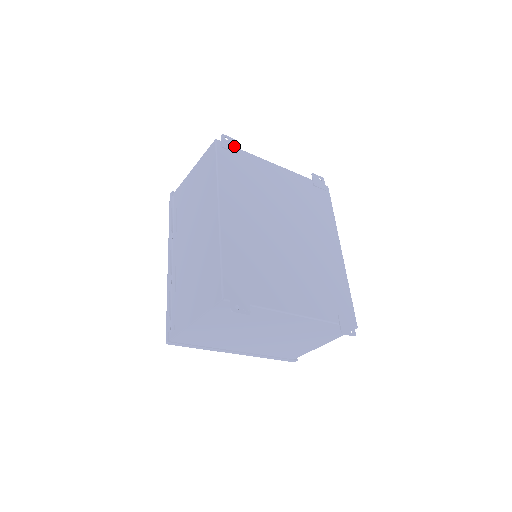
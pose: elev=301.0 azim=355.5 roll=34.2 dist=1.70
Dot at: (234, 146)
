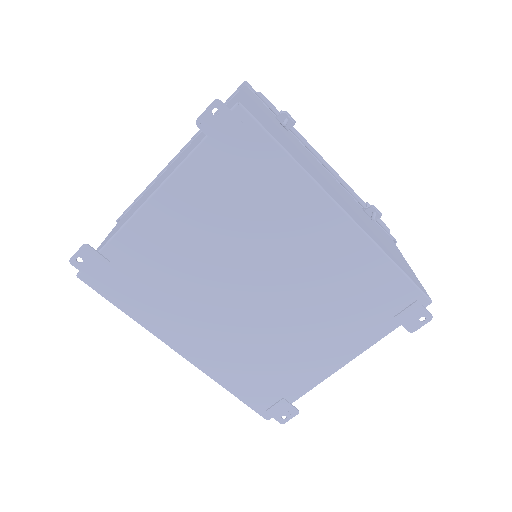
Dot at: (95, 258)
